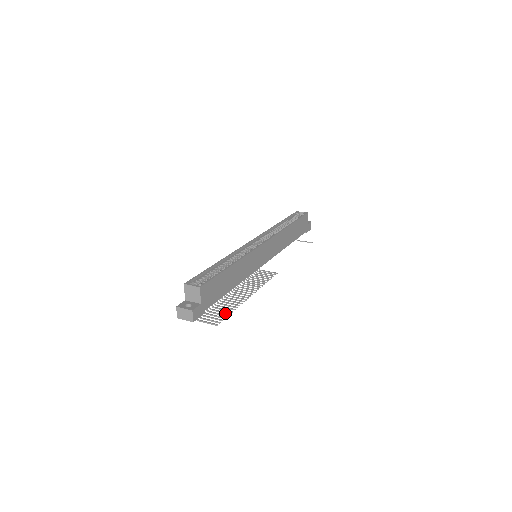
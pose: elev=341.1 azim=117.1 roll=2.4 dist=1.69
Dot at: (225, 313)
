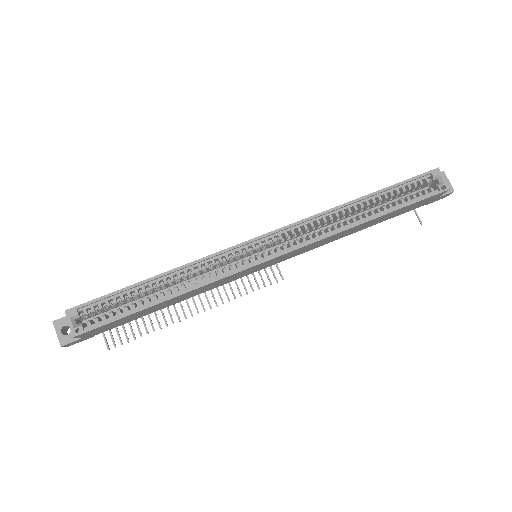
Dot at: (138, 329)
